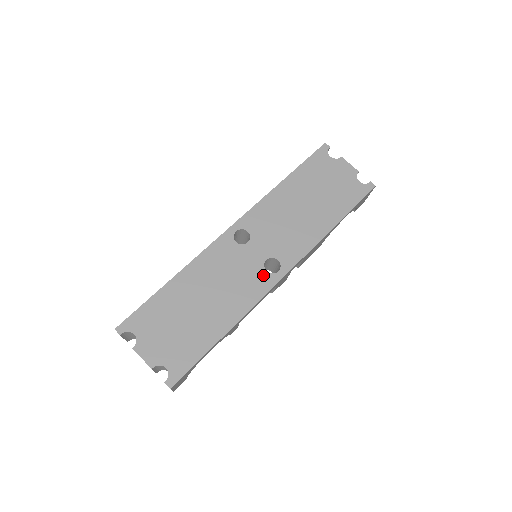
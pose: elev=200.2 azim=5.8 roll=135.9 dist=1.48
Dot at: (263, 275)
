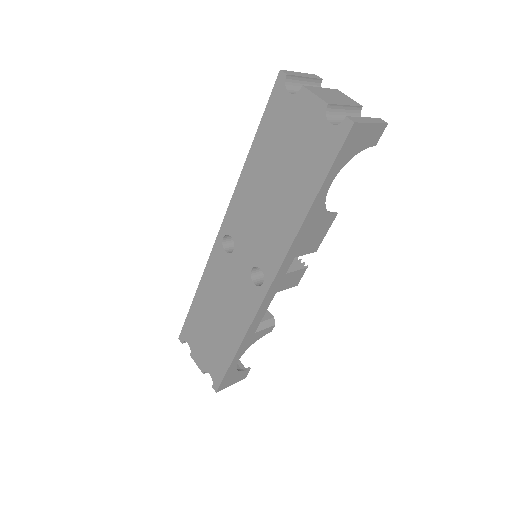
Dot at: (252, 288)
